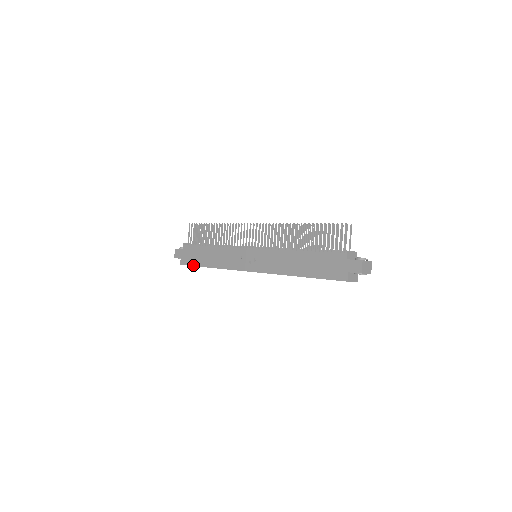
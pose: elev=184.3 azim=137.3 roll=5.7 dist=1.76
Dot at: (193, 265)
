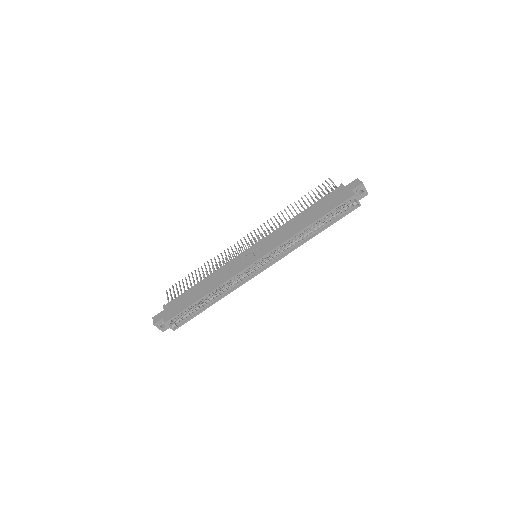
Dot at: (183, 309)
